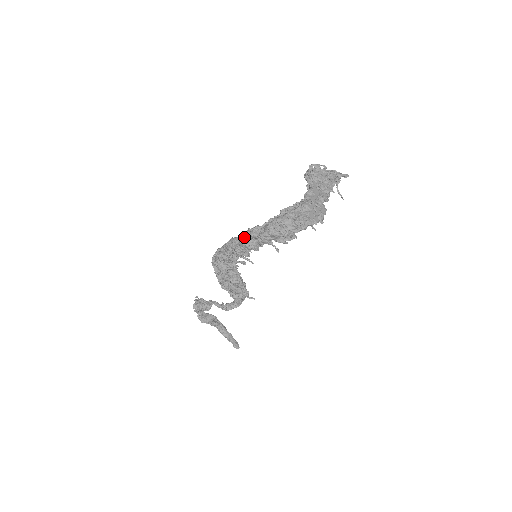
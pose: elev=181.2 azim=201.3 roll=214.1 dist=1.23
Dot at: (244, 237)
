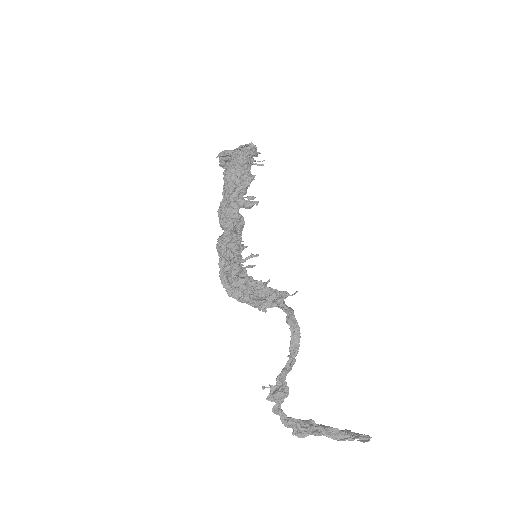
Dot at: (221, 220)
